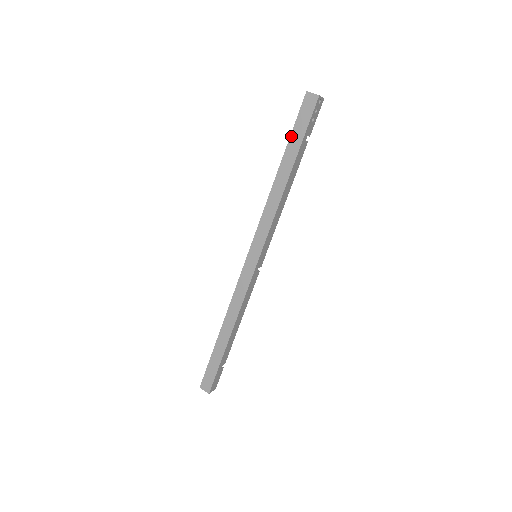
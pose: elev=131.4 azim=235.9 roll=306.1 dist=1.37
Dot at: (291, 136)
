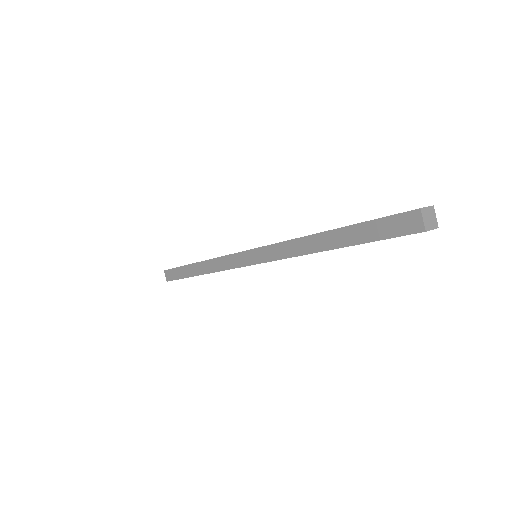
Dot at: (362, 224)
